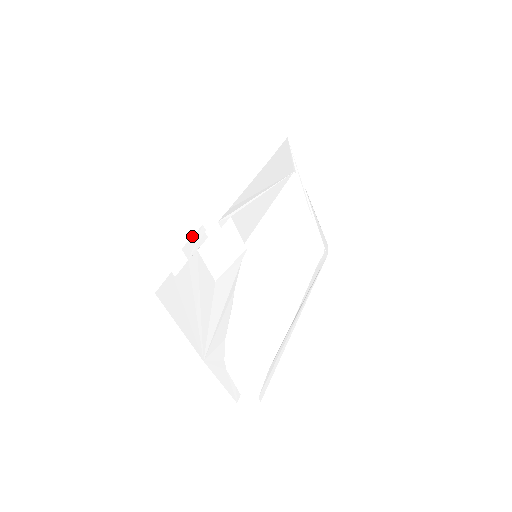
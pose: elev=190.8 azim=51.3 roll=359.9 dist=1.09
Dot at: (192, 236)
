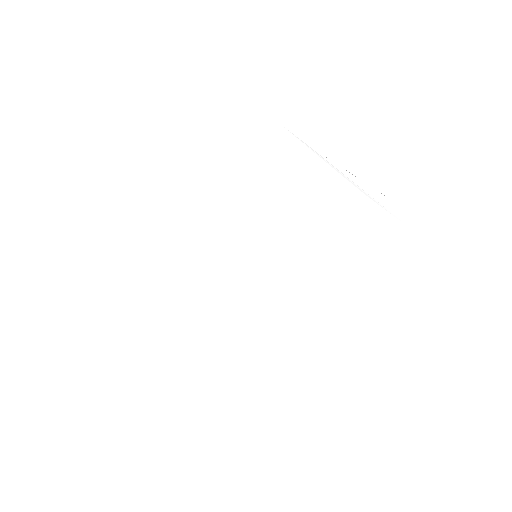
Dot at: (174, 259)
